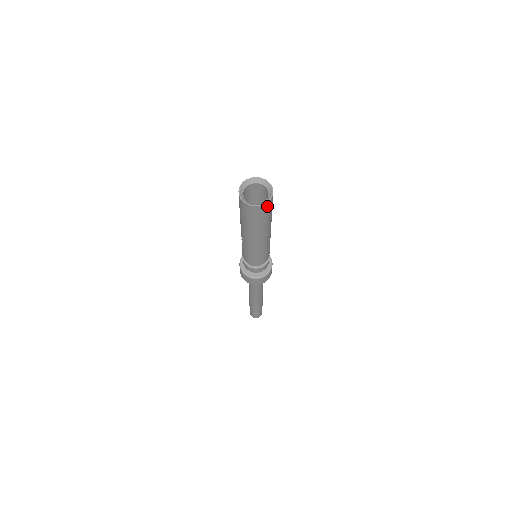
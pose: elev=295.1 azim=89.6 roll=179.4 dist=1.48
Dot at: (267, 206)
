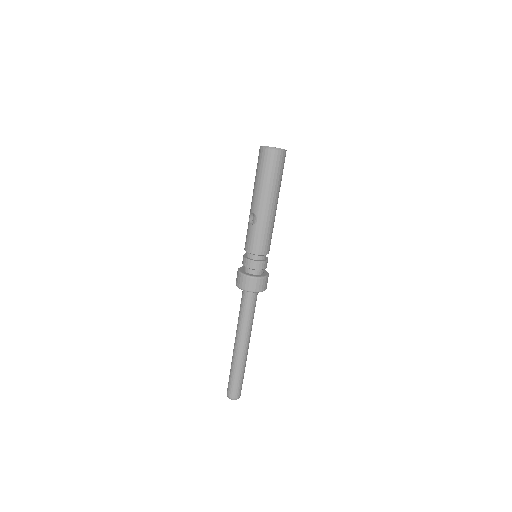
Dot at: (285, 156)
